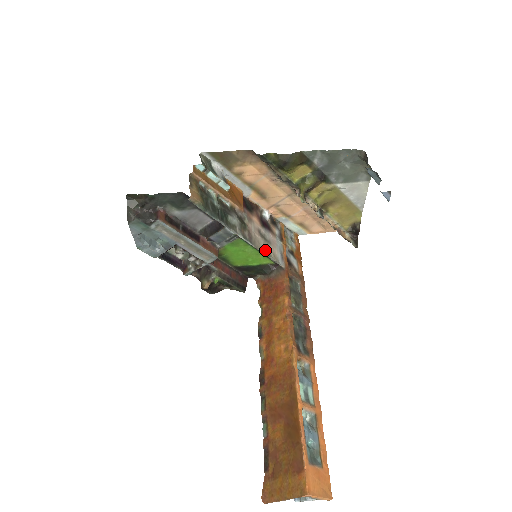
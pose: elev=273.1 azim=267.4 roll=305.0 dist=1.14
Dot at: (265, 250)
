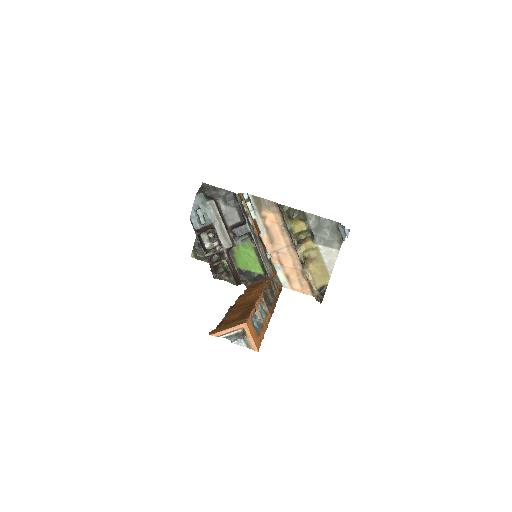
Dot at: (262, 258)
